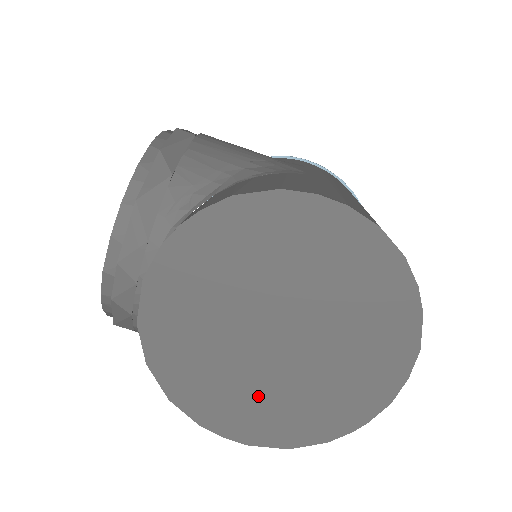
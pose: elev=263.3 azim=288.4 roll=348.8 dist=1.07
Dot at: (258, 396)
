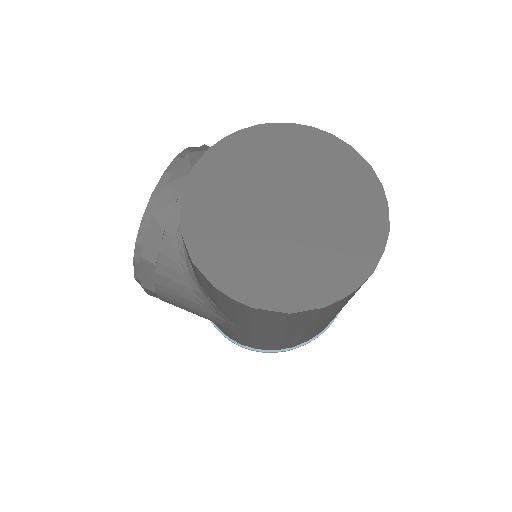
Dot at: (266, 261)
